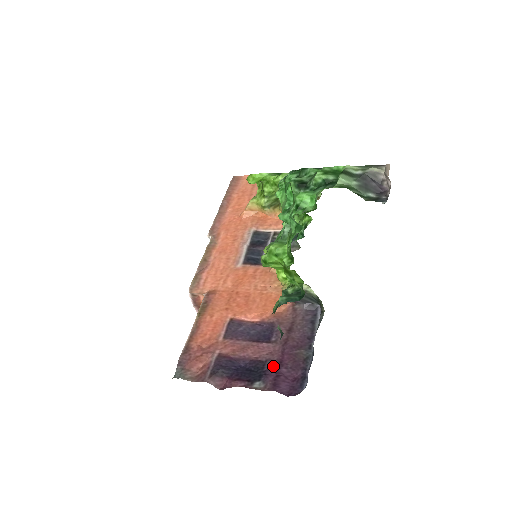
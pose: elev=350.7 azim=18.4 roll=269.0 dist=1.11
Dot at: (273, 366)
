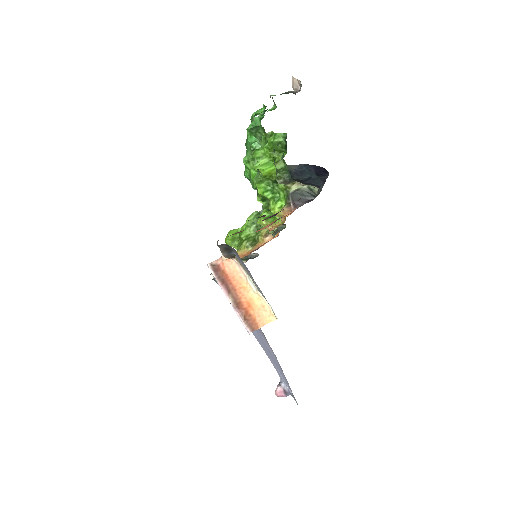
Dot at: occluded
